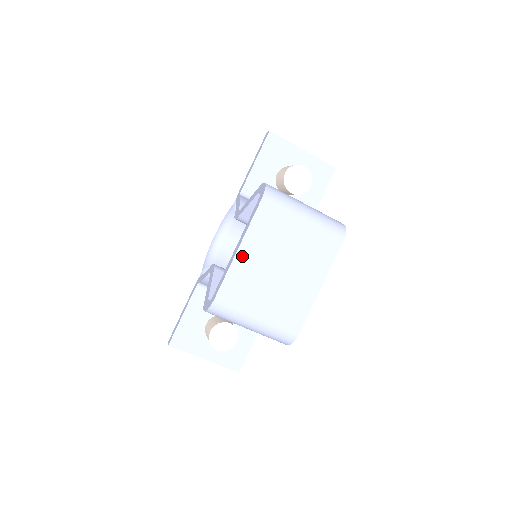
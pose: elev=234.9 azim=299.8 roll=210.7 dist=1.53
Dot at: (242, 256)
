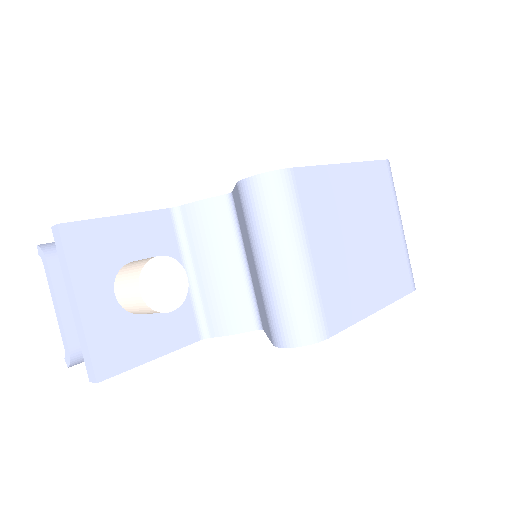
Dot at: (343, 174)
